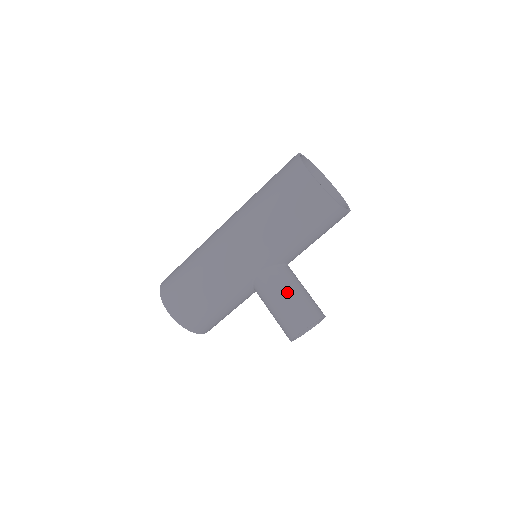
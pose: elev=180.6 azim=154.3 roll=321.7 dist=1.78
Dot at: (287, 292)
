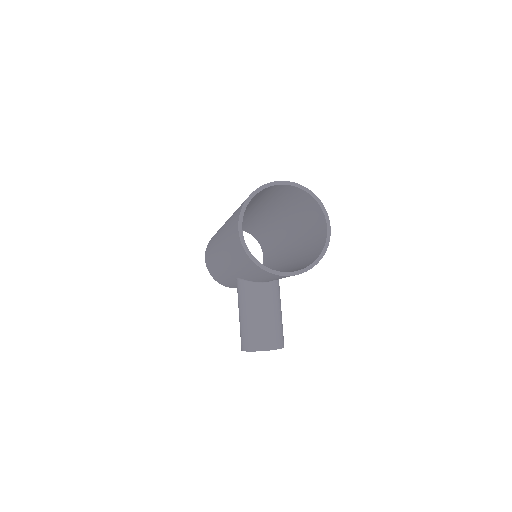
Dot at: (245, 311)
